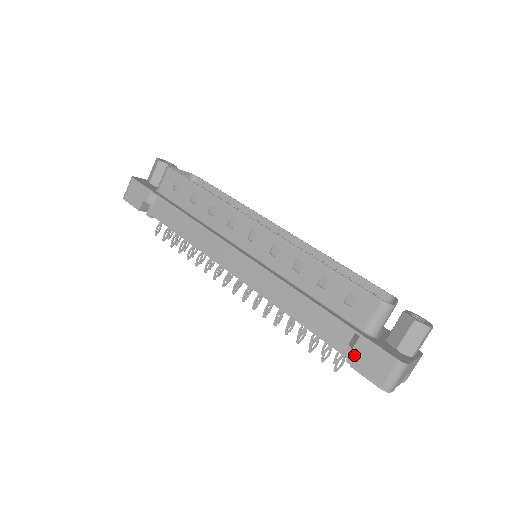
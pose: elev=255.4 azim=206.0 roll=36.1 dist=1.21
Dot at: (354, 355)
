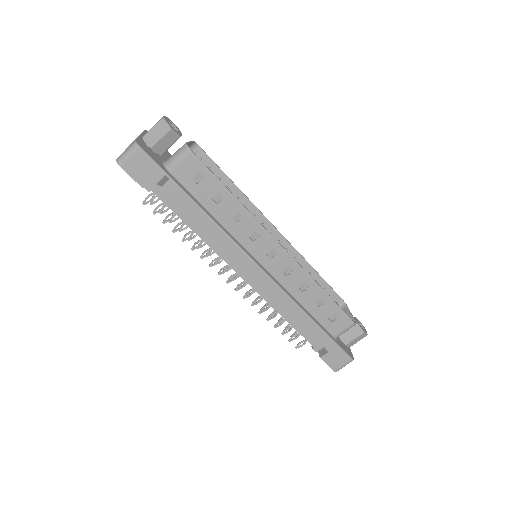
Dot at: (320, 347)
